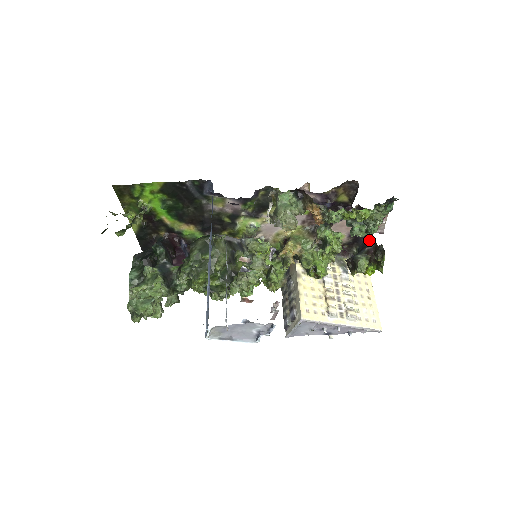
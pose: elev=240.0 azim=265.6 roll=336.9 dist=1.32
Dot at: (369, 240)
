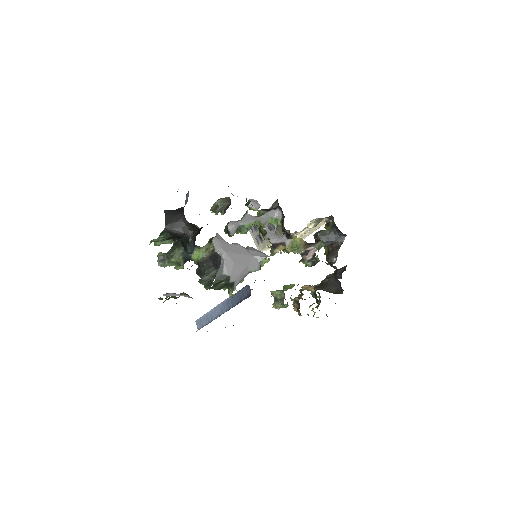
Dot at: (344, 234)
